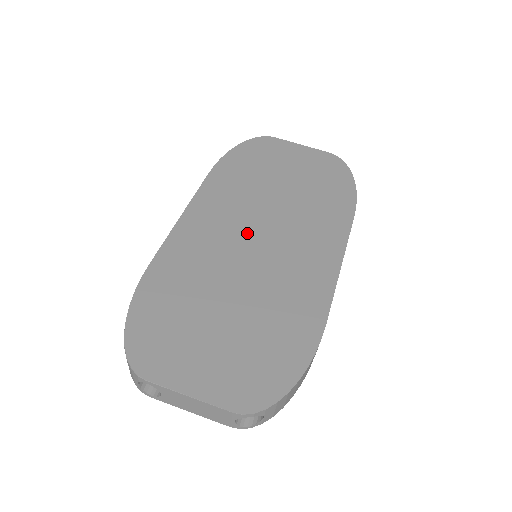
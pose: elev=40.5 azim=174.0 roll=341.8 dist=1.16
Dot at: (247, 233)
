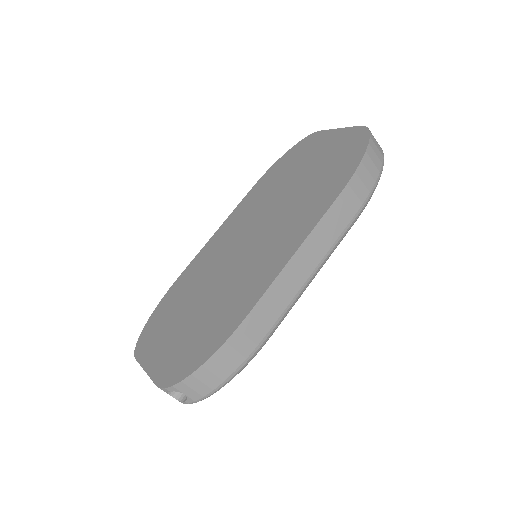
Dot at: (245, 237)
